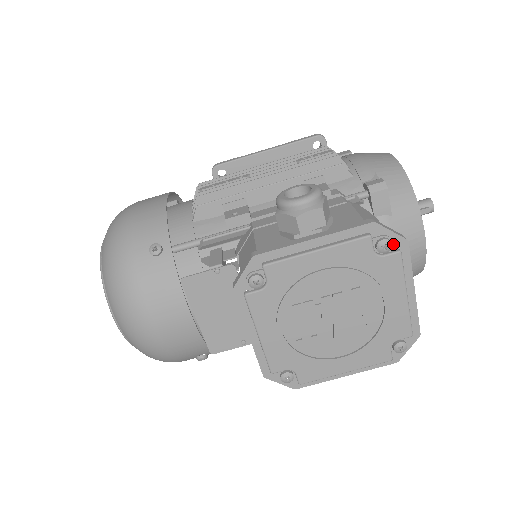
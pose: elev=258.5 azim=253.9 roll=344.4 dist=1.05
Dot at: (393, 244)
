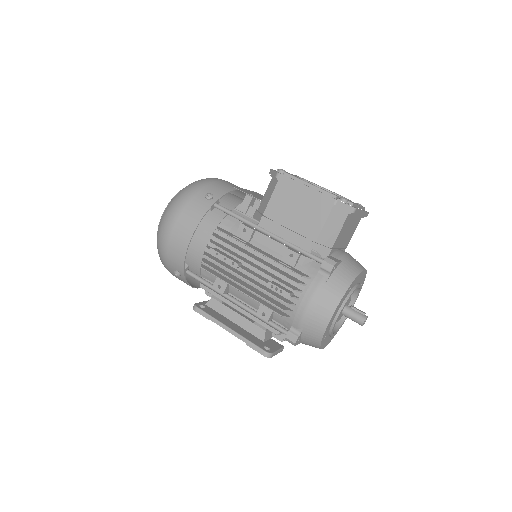
Dot at: occluded
